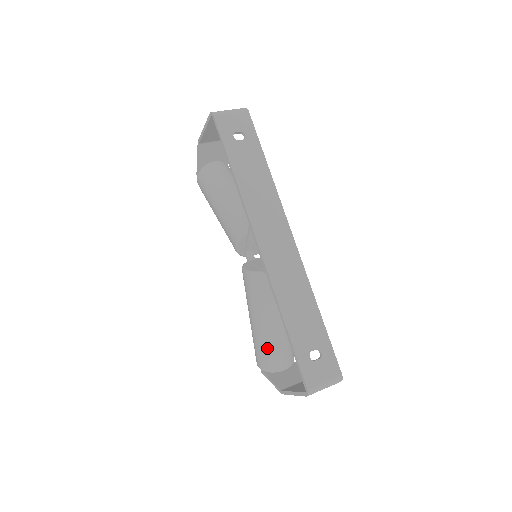
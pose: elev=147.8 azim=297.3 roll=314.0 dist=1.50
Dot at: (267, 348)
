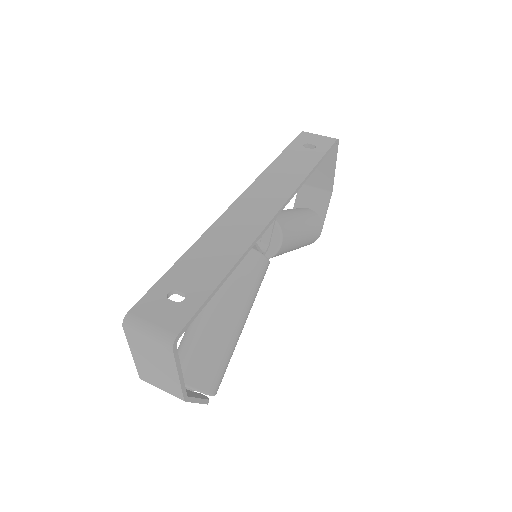
Dot at: (184, 339)
